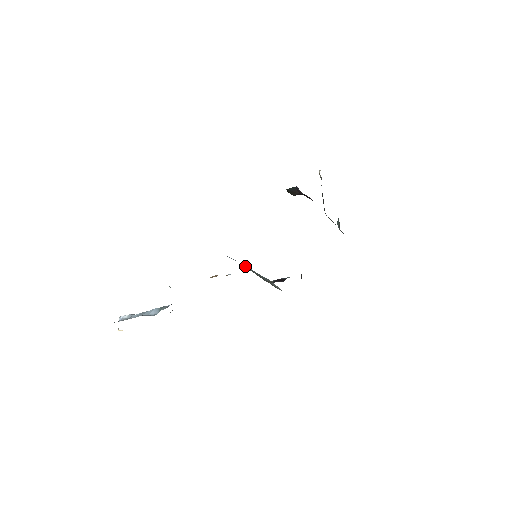
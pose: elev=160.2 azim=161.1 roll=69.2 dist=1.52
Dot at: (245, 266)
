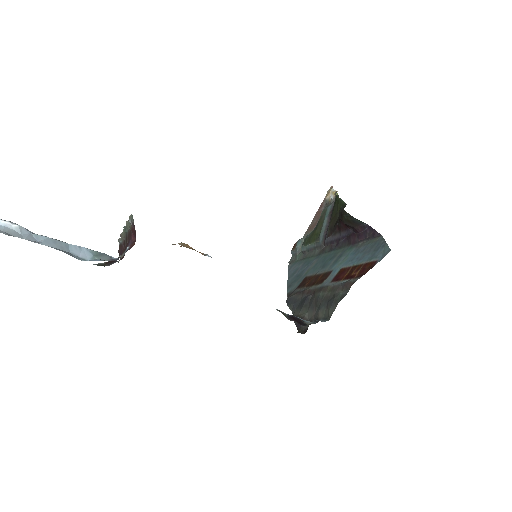
Dot at: occluded
